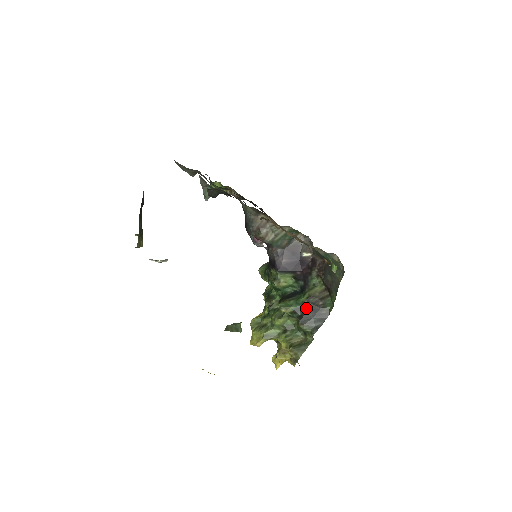
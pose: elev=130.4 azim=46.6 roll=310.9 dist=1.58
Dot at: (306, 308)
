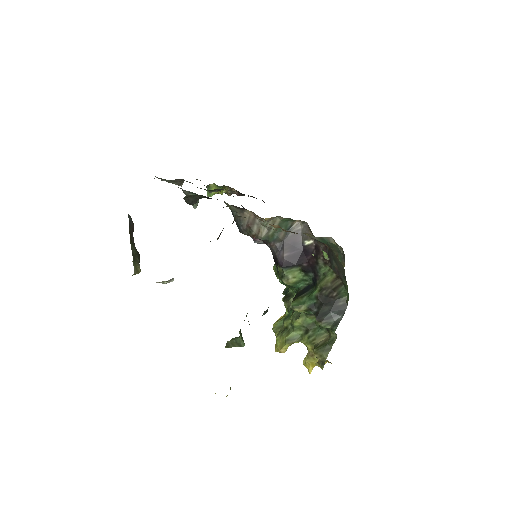
Dot at: (320, 302)
